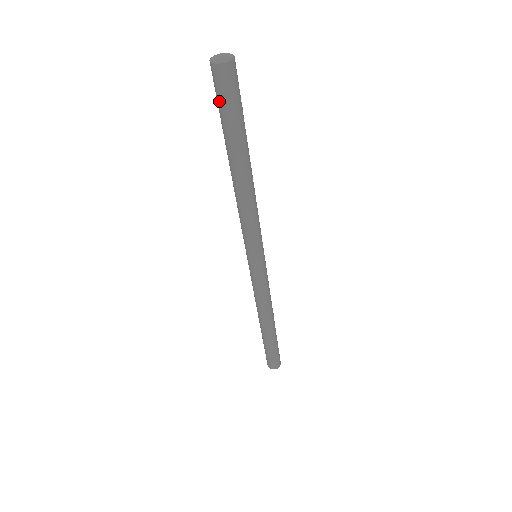
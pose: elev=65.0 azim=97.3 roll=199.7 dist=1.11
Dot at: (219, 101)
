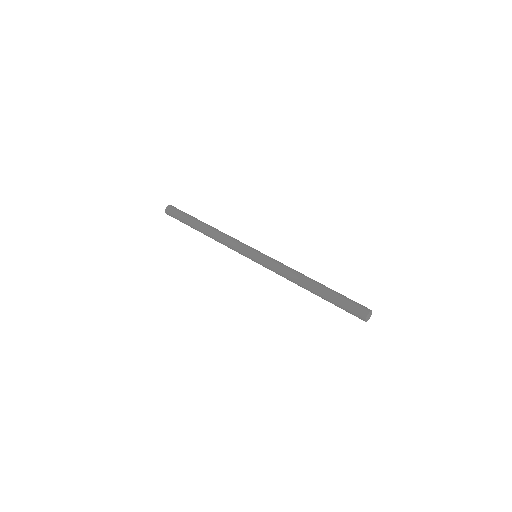
Dot at: (176, 218)
